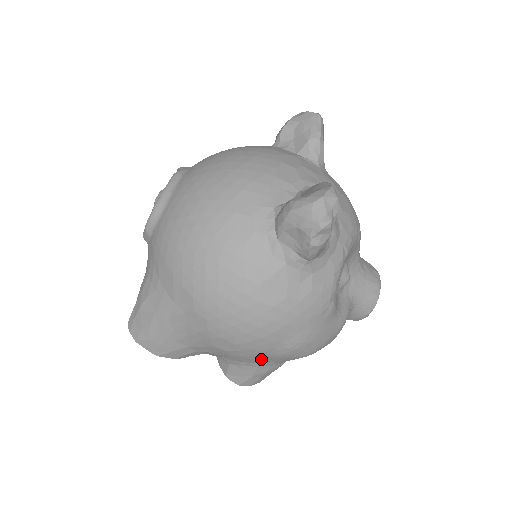
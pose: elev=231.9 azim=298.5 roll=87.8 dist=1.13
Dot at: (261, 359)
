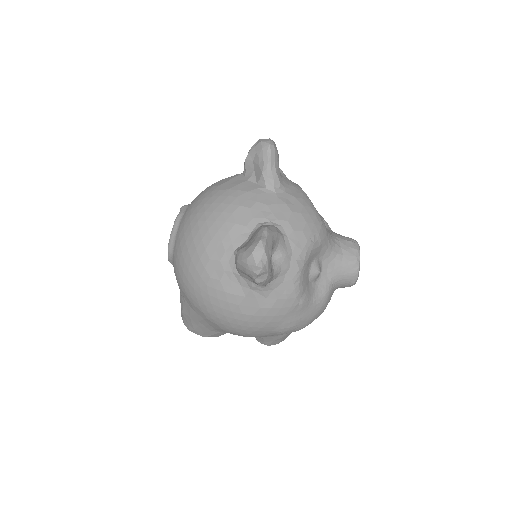
Dot at: occluded
